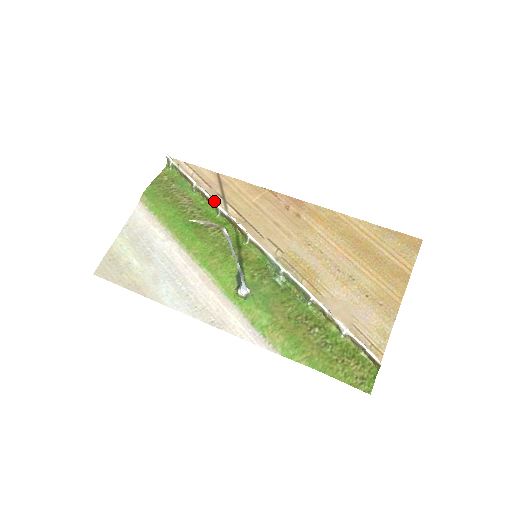
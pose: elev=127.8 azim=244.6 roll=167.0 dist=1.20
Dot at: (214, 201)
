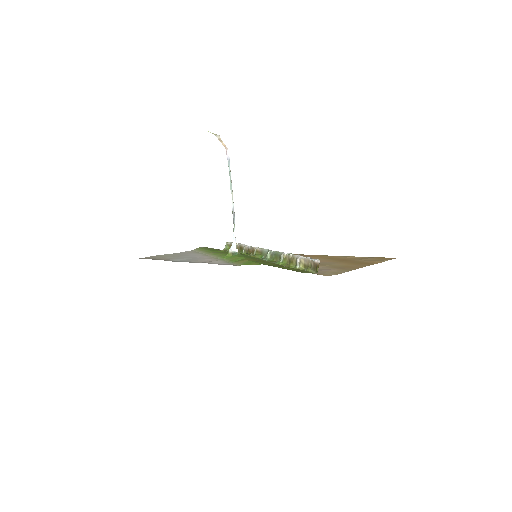
Dot at: (243, 244)
